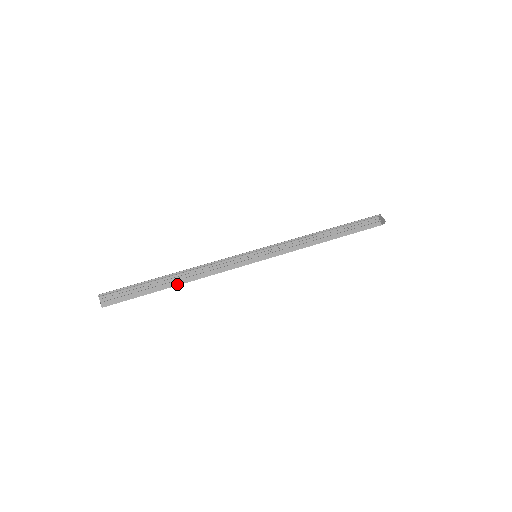
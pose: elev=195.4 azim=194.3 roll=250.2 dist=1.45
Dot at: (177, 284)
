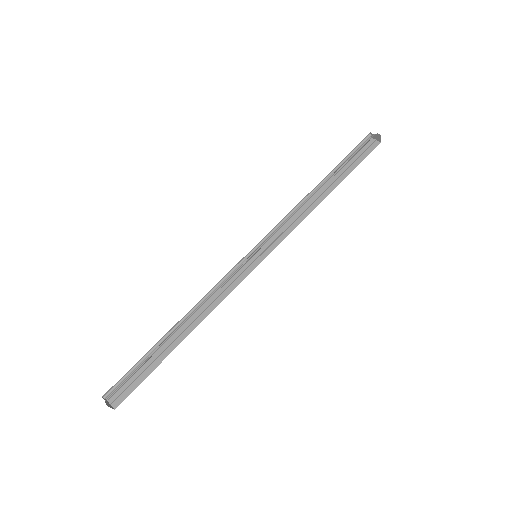
Dot at: (185, 336)
